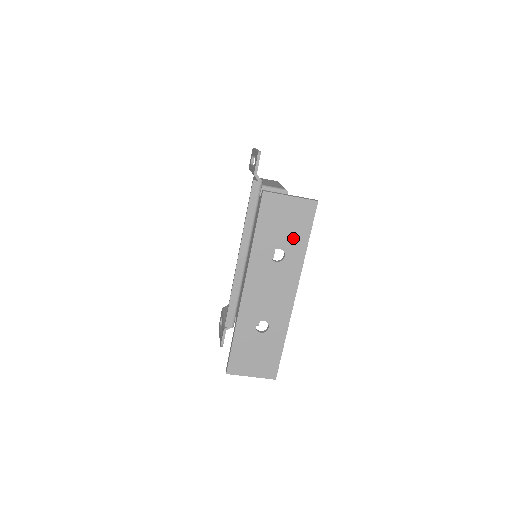
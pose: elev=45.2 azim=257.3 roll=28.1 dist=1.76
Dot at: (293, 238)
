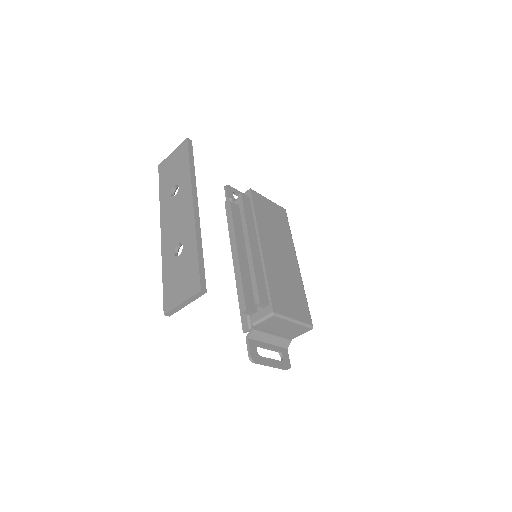
Dot at: (180, 172)
